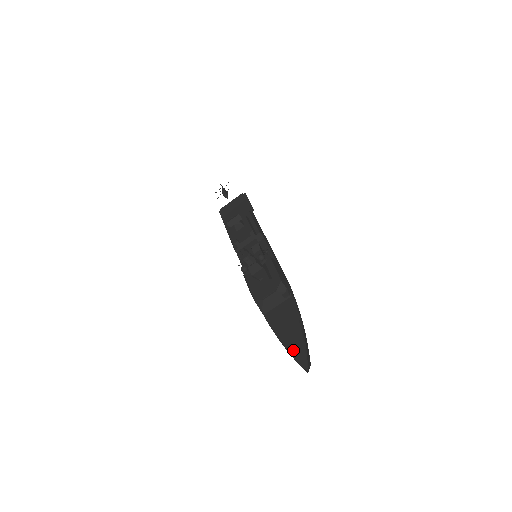
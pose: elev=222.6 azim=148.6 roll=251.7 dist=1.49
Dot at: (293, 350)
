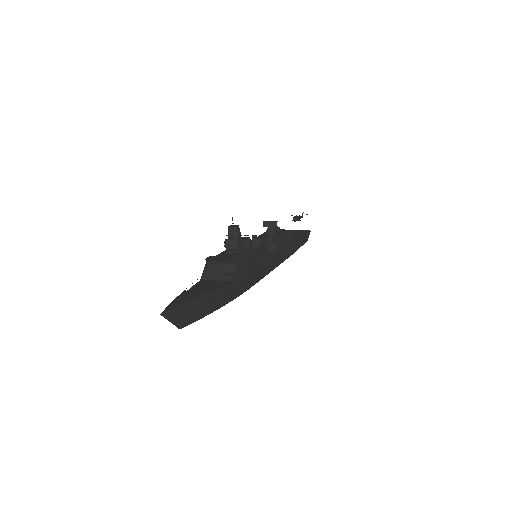
Dot at: (179, 302)
